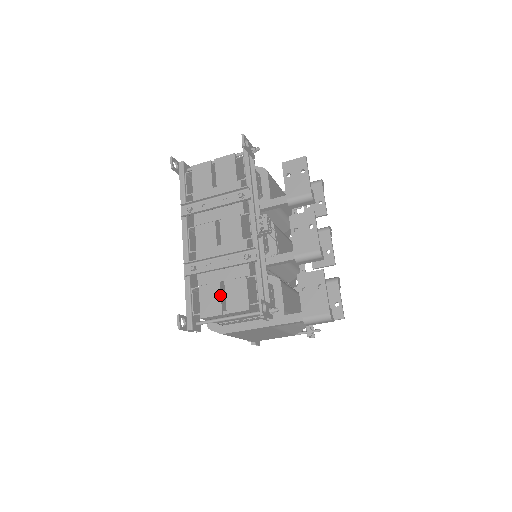
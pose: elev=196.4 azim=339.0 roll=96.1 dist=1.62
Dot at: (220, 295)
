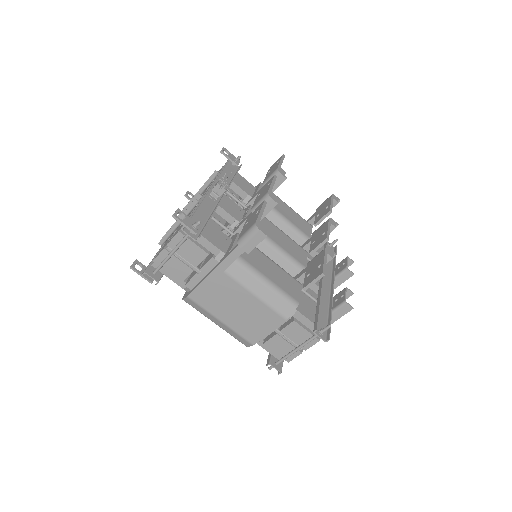
Dot at: occluded
